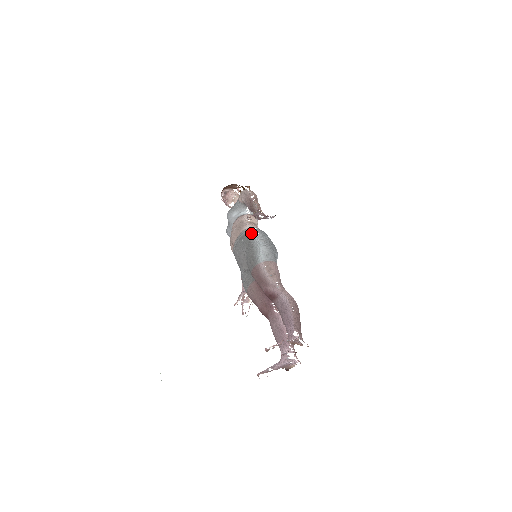
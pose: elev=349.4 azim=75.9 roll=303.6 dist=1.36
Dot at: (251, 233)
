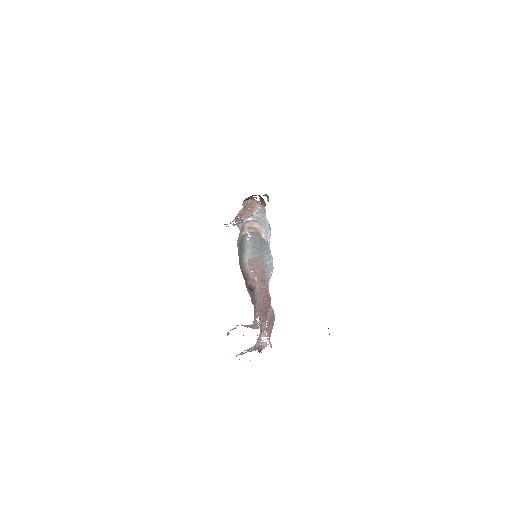
Dot at: (244, 237)
